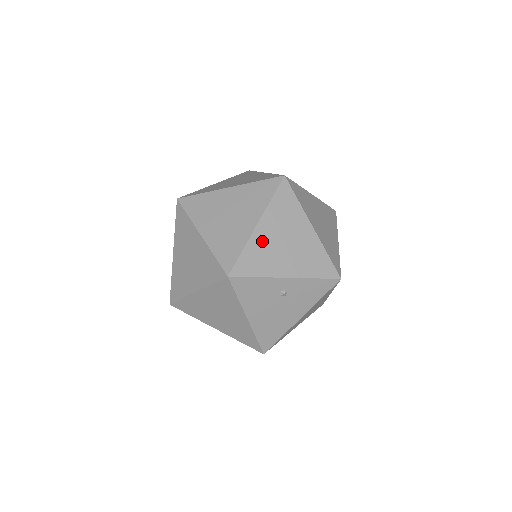
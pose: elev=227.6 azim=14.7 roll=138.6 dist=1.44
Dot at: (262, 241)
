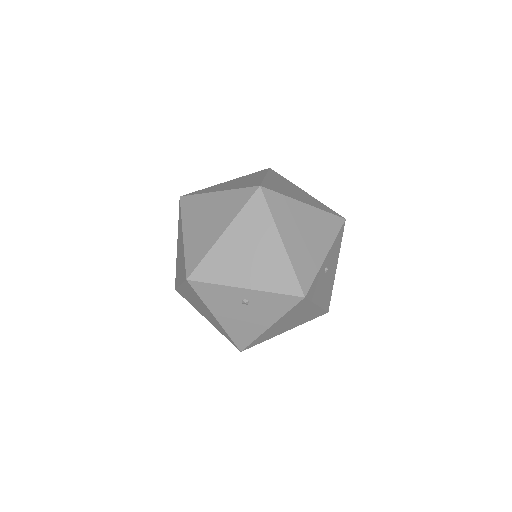
Dot at: (225, 250)
